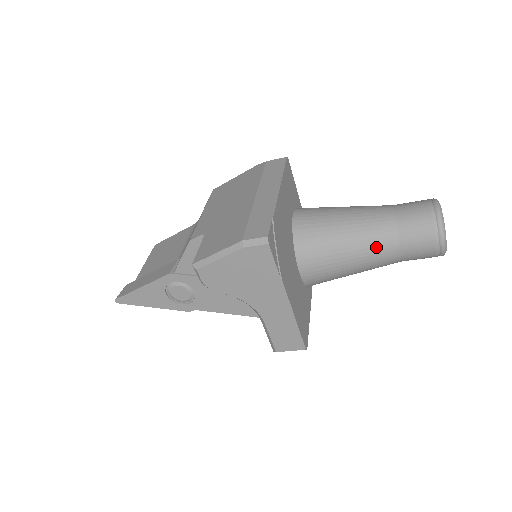
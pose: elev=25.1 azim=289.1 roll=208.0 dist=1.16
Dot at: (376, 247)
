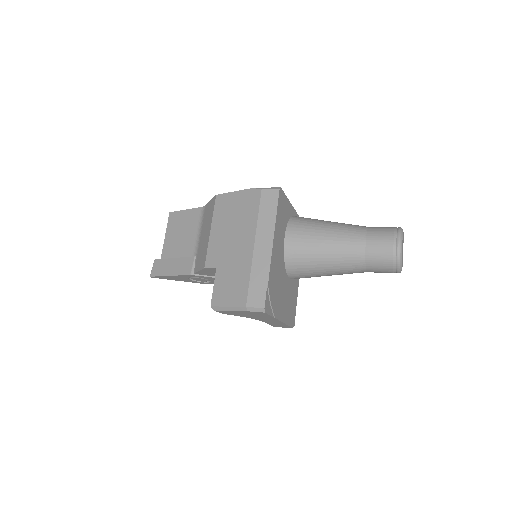
Dot at: (348, 270)
